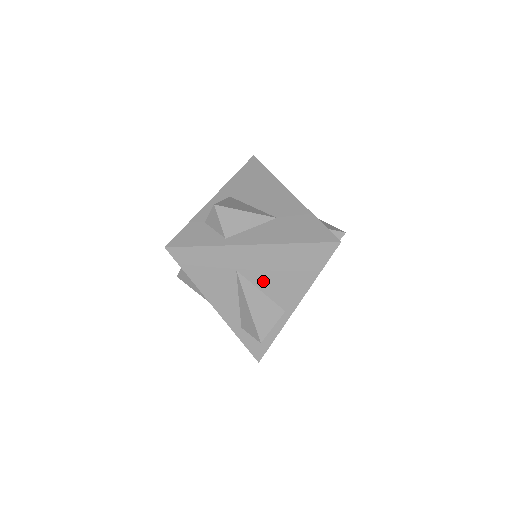
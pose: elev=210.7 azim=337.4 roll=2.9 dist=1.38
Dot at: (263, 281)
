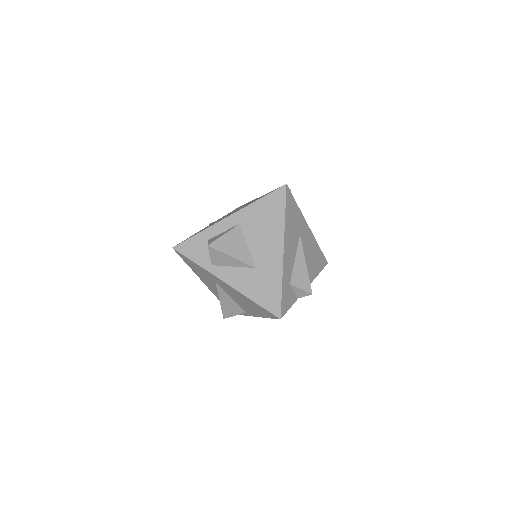
Dot at: (232, 296)
